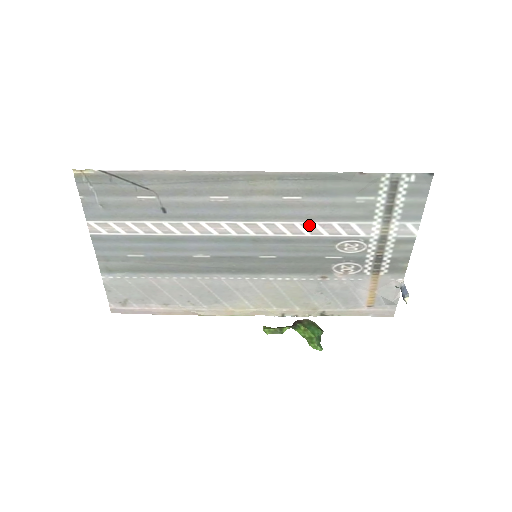
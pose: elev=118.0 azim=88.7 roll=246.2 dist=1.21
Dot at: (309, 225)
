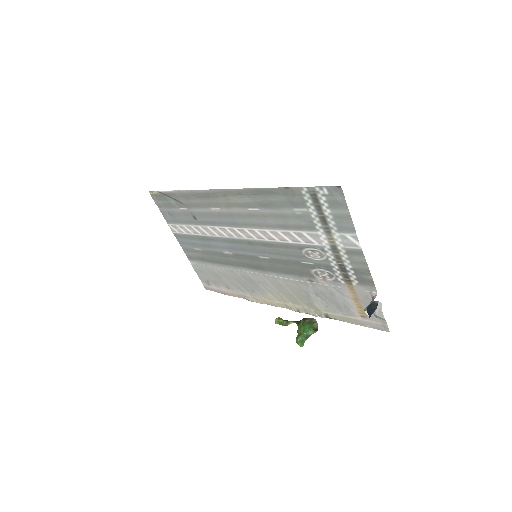
Dot at: (275, 232)
